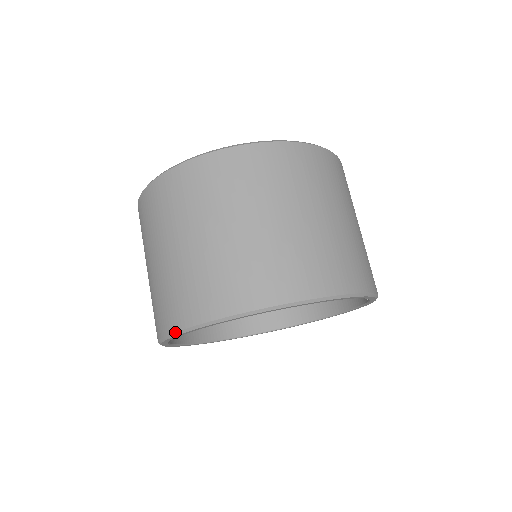
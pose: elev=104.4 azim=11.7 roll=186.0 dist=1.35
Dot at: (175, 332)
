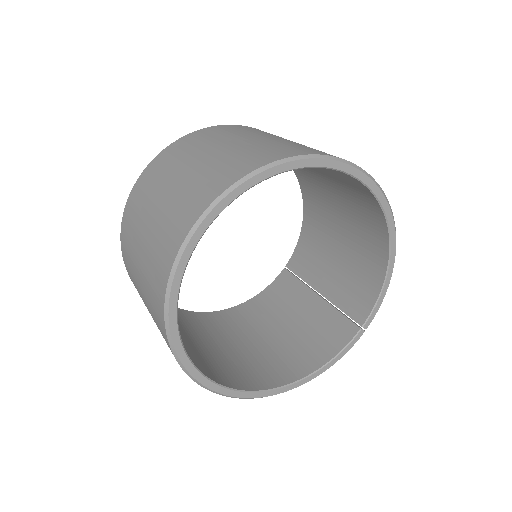
Dot at: (295, 156)
